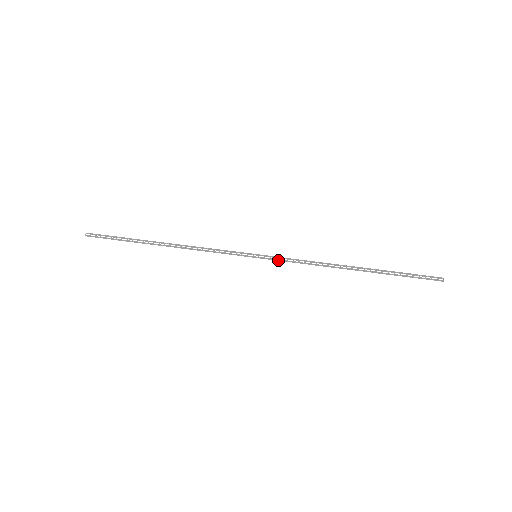
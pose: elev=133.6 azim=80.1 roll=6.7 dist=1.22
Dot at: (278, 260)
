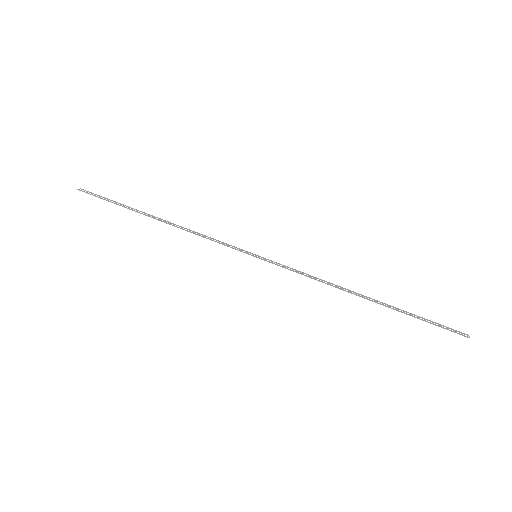
Dot at: (280, 266)
